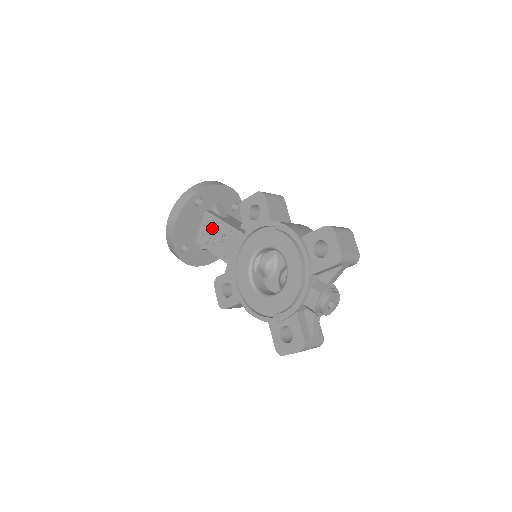
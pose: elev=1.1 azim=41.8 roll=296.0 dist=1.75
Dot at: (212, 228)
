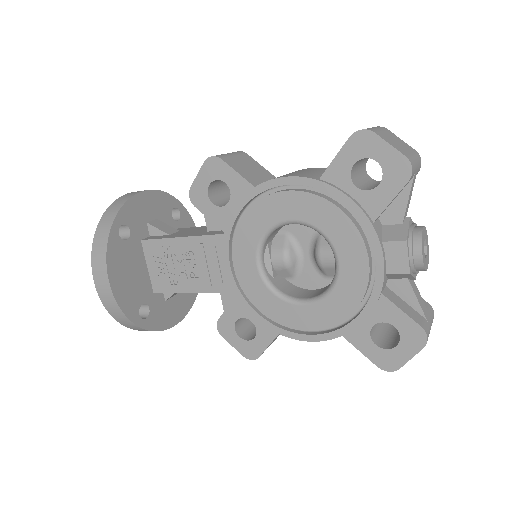
Dot at: (167, 258)
